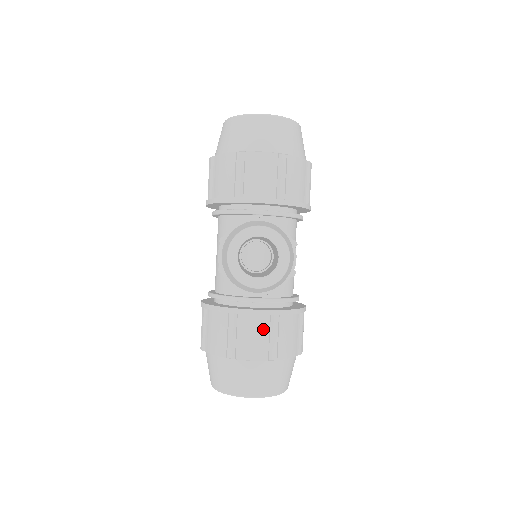
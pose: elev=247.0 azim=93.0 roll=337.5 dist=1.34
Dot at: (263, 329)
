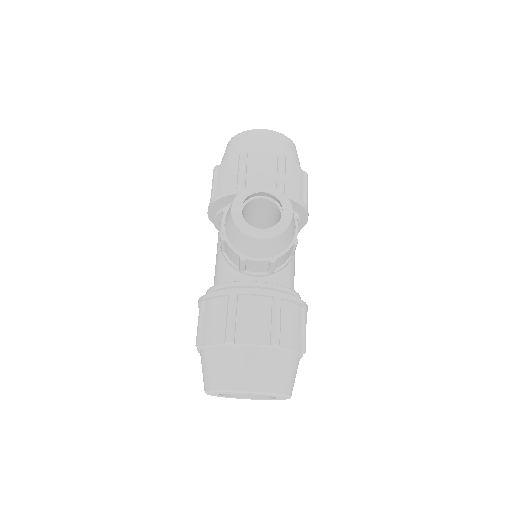
Dot at: (264, 311)
